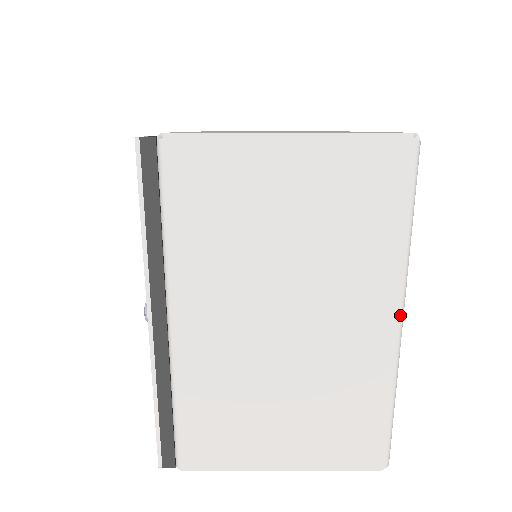
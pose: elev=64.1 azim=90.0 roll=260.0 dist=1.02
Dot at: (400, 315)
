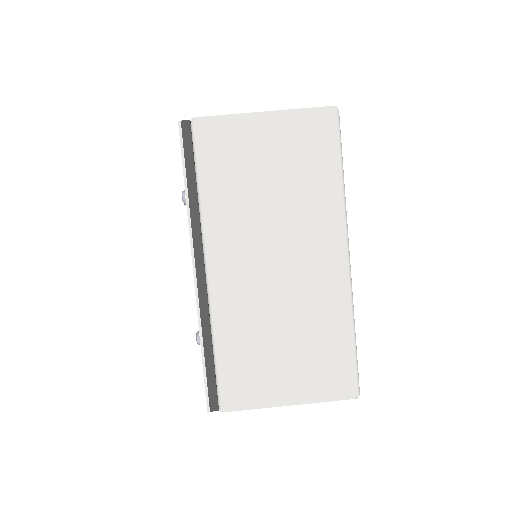
Dot at: occluded
